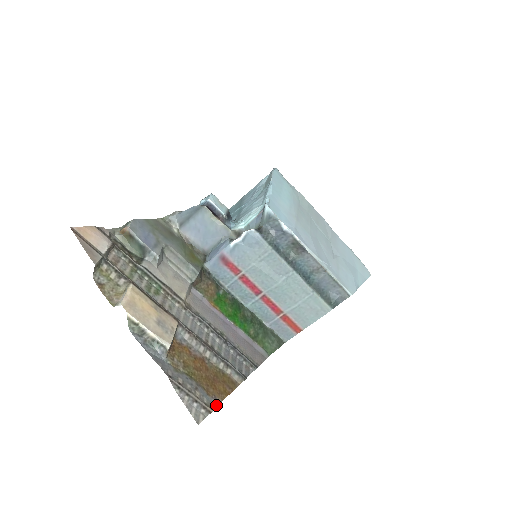
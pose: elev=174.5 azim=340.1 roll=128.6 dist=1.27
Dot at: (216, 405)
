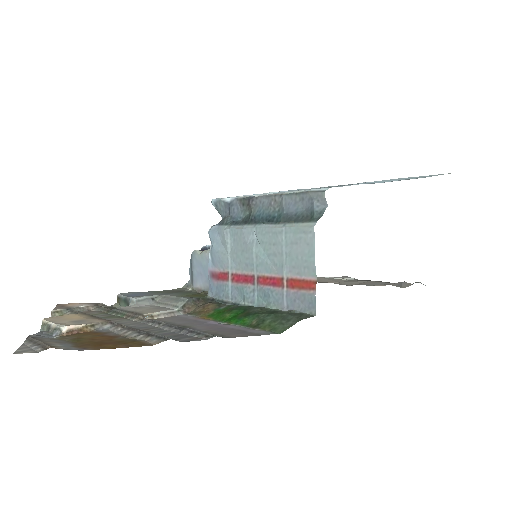
Dot at: occluded
